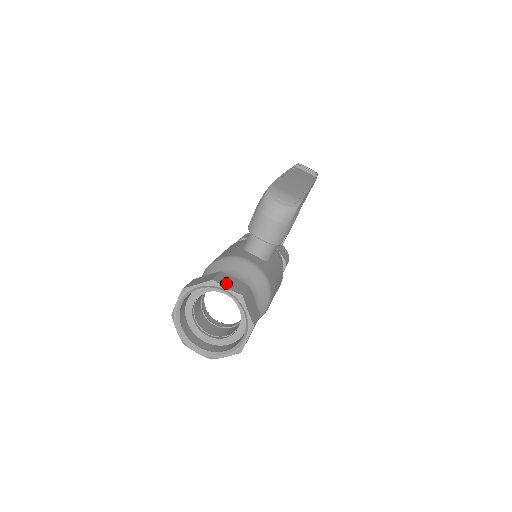
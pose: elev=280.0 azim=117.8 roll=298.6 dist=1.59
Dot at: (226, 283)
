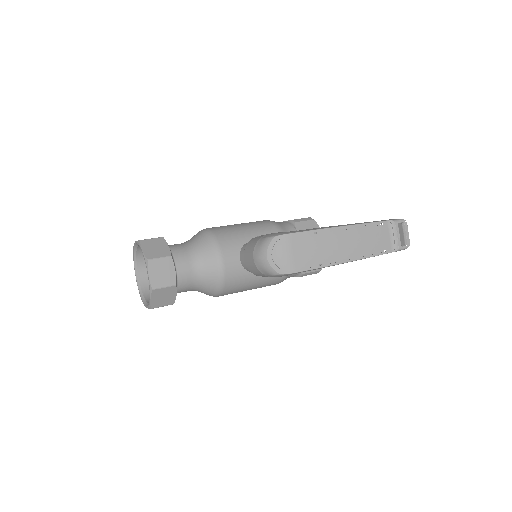
Dot at: (156, 270)
